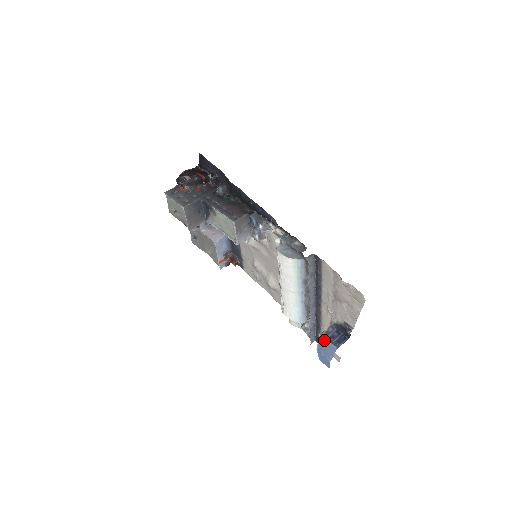
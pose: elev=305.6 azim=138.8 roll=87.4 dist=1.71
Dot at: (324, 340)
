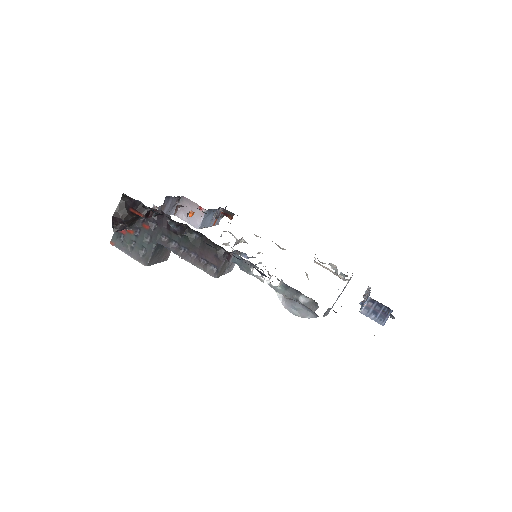
Dot at: (366, 316)
